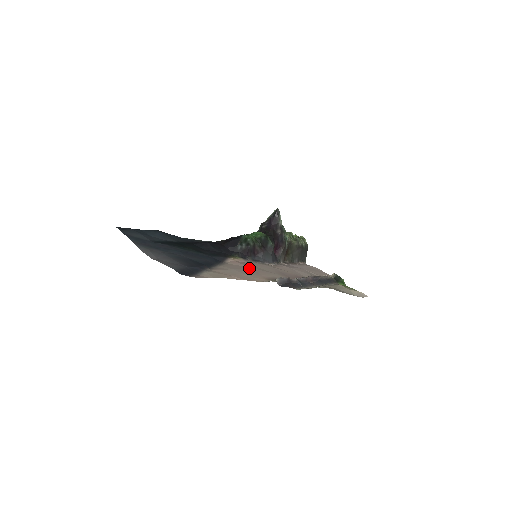
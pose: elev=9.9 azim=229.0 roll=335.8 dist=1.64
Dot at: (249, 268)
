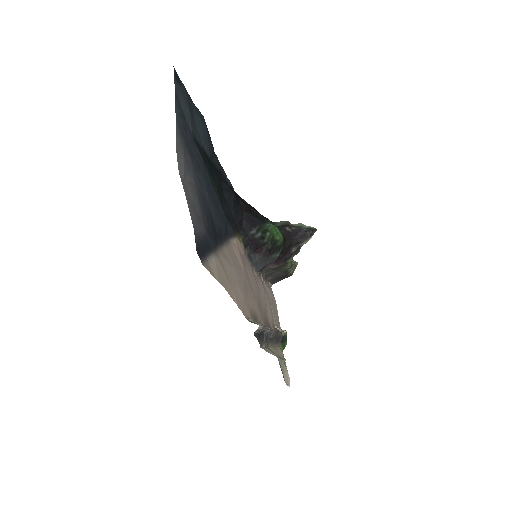
Dot at: (245, 275)
